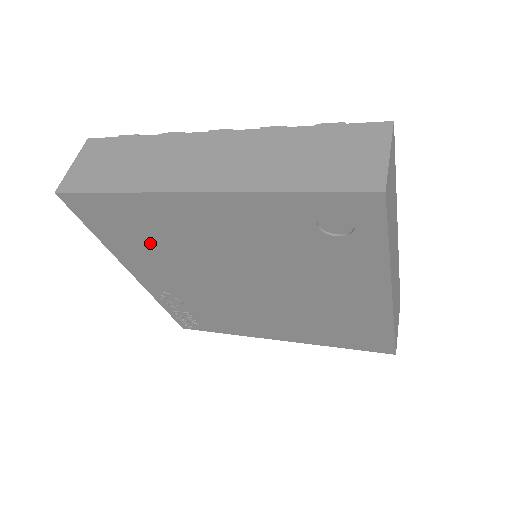
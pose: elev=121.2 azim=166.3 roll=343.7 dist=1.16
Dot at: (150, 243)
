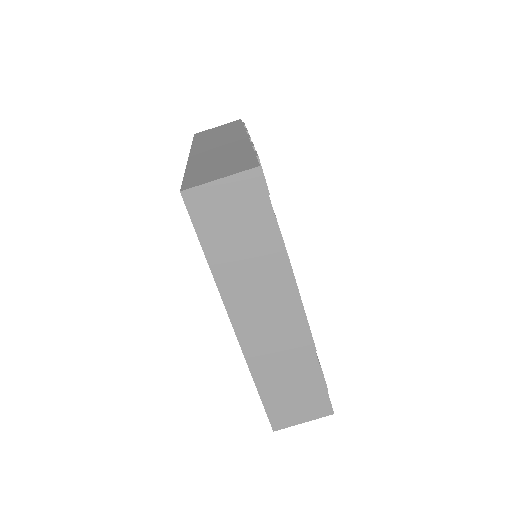
Dot at: occluded
